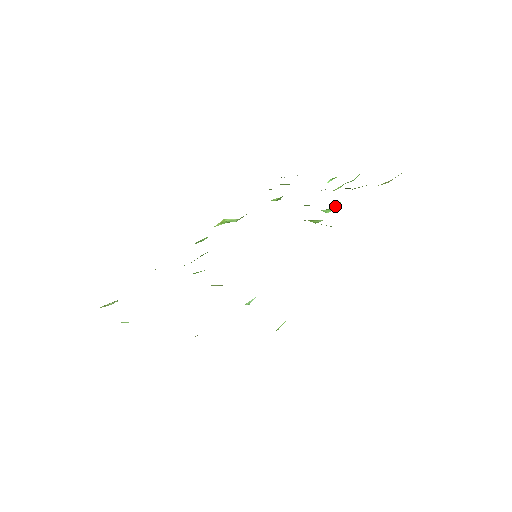
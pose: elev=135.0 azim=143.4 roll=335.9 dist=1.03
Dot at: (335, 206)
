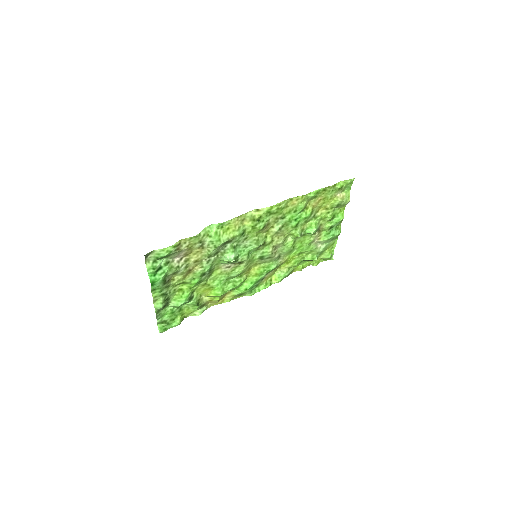
Dot at: (311, 225)
